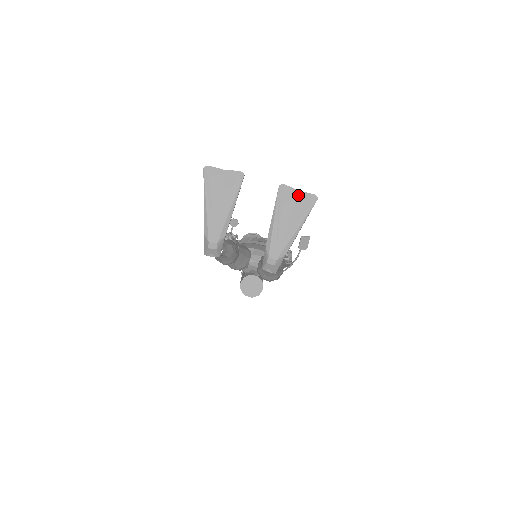
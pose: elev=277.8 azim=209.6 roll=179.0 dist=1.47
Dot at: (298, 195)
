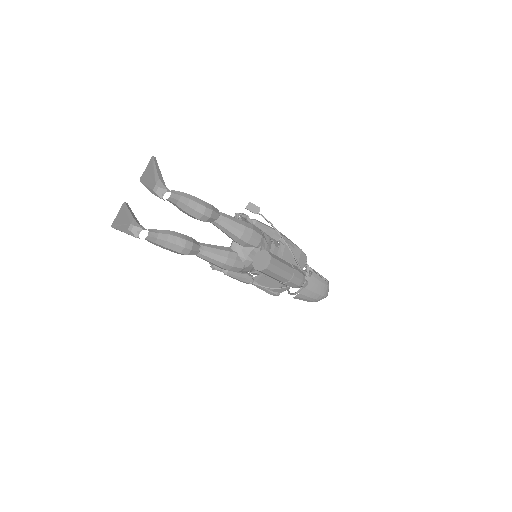
Dot at: (147, 169)
